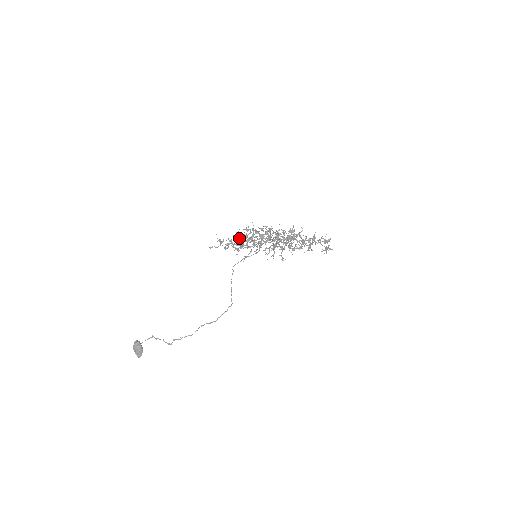
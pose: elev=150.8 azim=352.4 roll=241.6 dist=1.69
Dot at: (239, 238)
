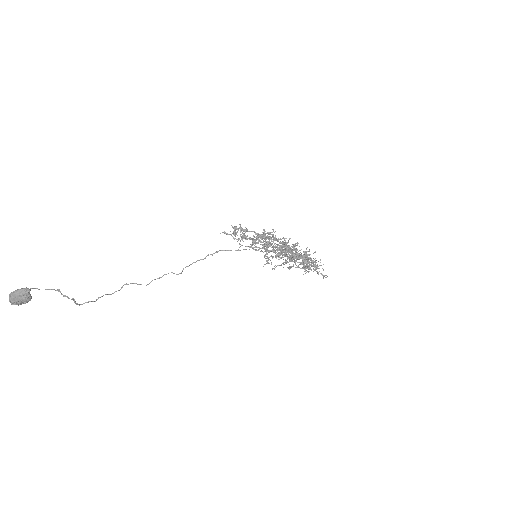
Dot at: (276, 257)
